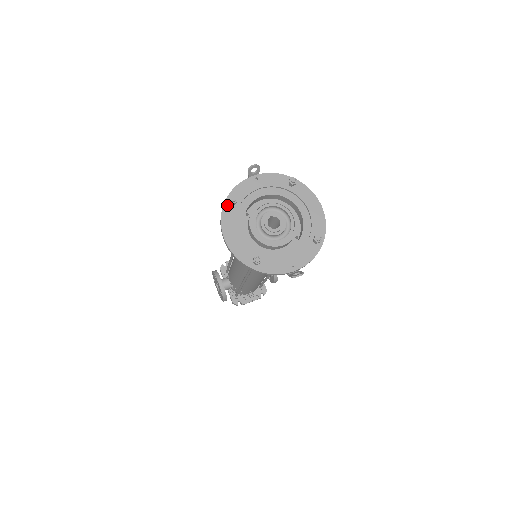
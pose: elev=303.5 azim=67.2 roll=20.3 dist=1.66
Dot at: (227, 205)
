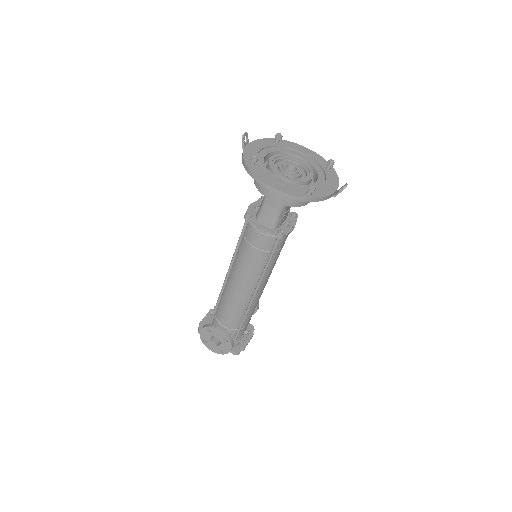
Dot at: (250, 166)
